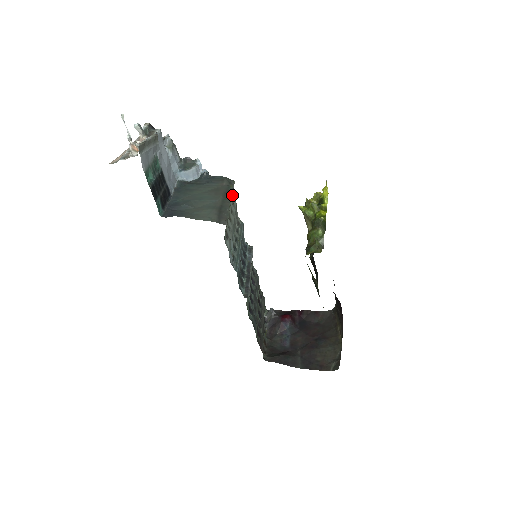
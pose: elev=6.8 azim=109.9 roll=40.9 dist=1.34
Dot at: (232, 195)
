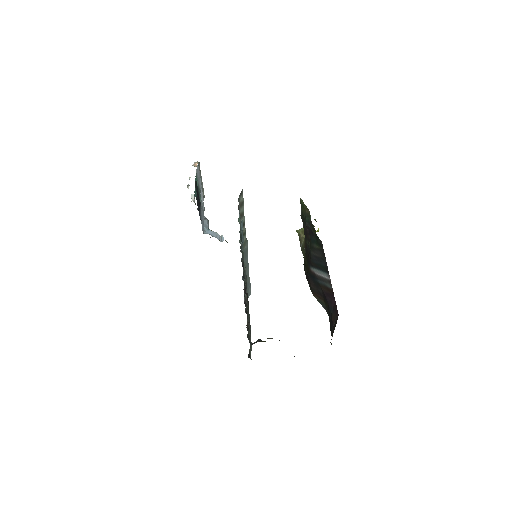
Dot at: (245, 231)
